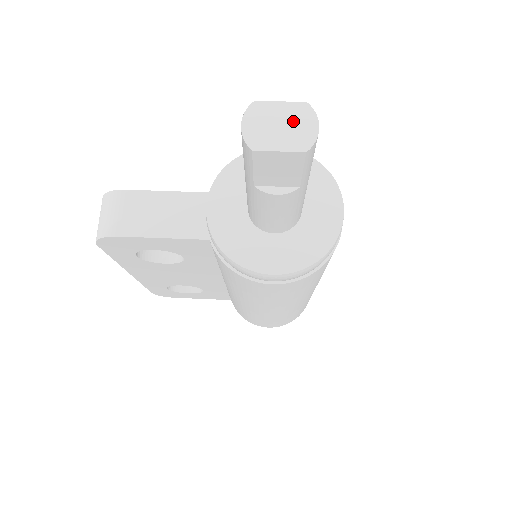
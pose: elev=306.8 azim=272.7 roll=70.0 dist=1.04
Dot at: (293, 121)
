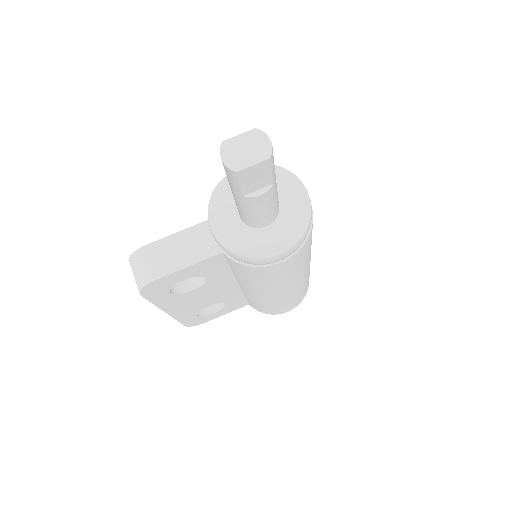
Dot at: (253, 143)
